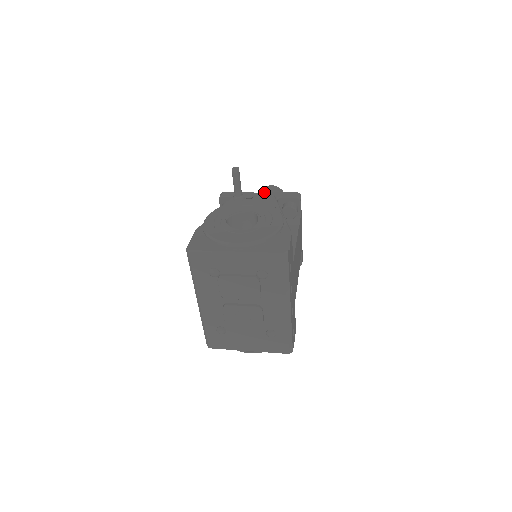
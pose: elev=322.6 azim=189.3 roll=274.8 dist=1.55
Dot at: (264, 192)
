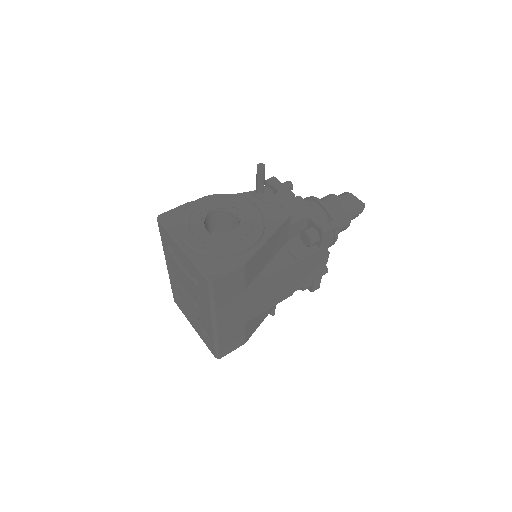
Dot at: (331, 198)
